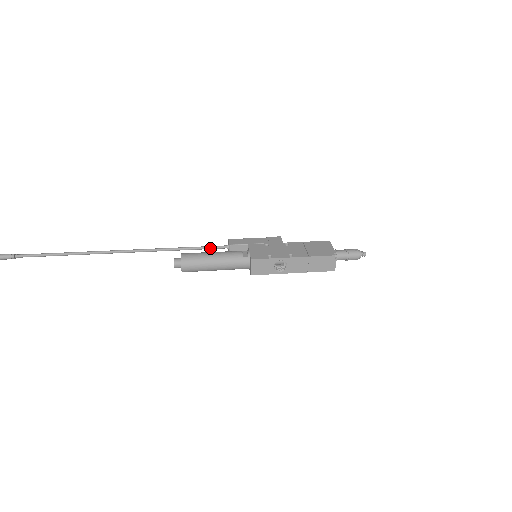
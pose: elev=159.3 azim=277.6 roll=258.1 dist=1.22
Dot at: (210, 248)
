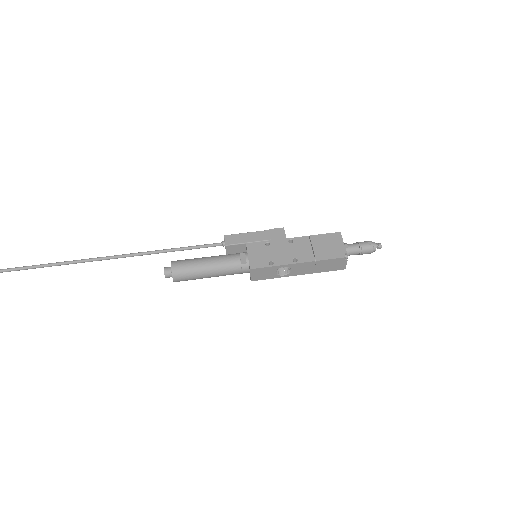
Dot at: (204, 247)
